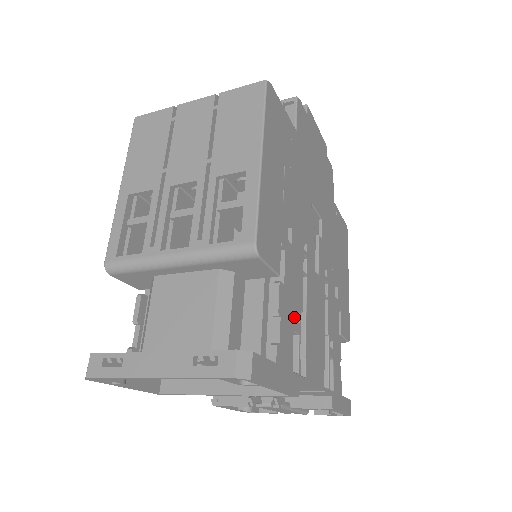
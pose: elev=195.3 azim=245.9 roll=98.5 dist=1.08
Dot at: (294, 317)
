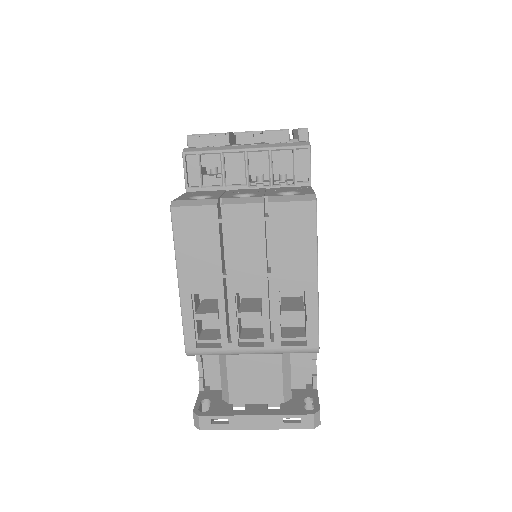
Dot at: occluded
